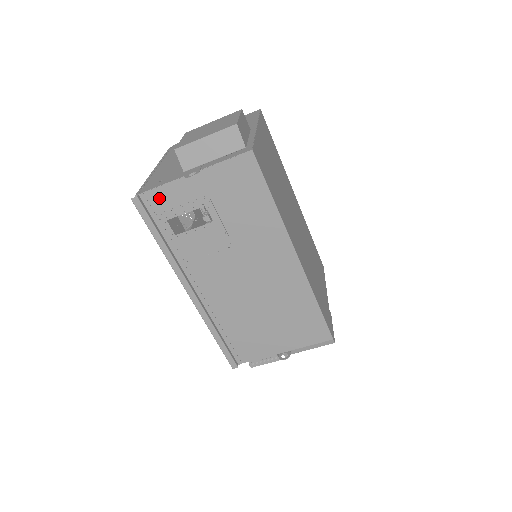
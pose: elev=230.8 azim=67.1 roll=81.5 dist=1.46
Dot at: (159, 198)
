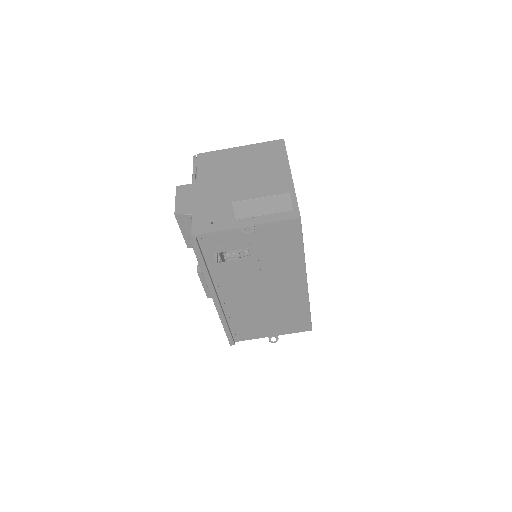
Dot at: (212, 239)
